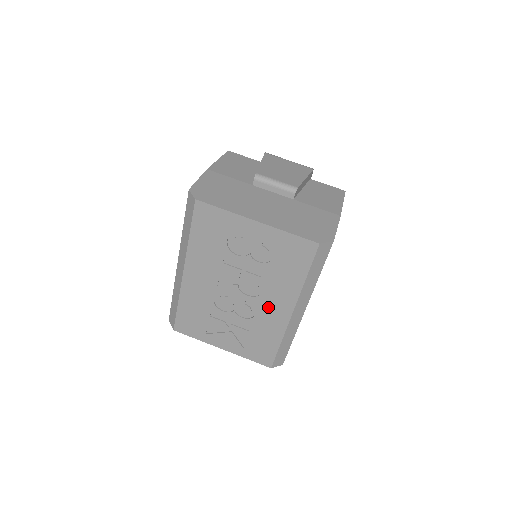
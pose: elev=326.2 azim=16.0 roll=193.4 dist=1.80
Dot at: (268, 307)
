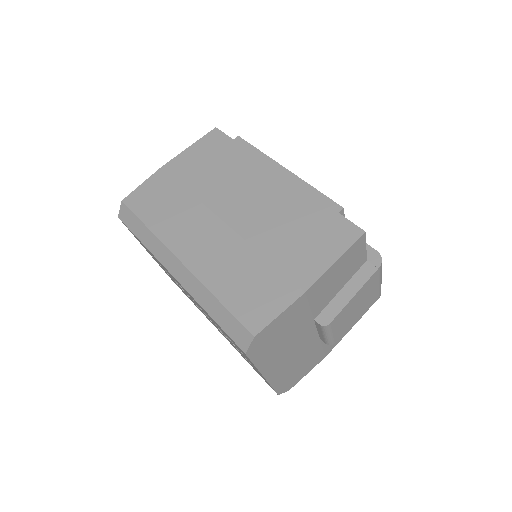
Dot at: occluded
